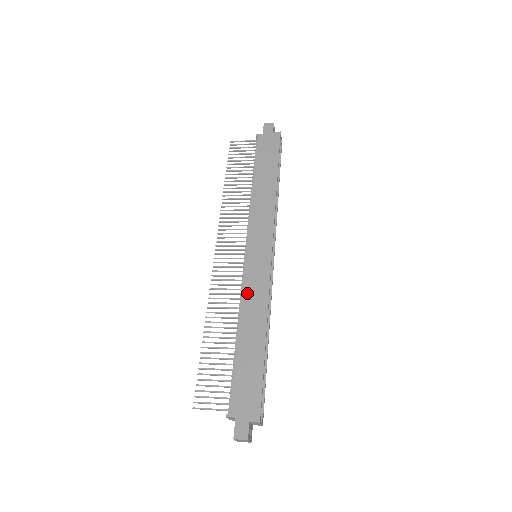
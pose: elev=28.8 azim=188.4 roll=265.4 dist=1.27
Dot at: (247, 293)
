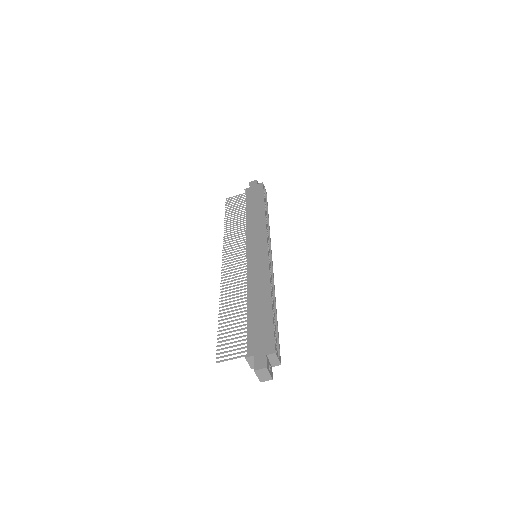
Dot at: (251, 276)
